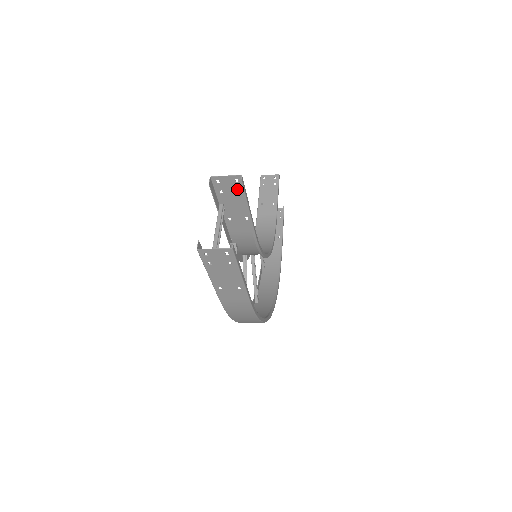
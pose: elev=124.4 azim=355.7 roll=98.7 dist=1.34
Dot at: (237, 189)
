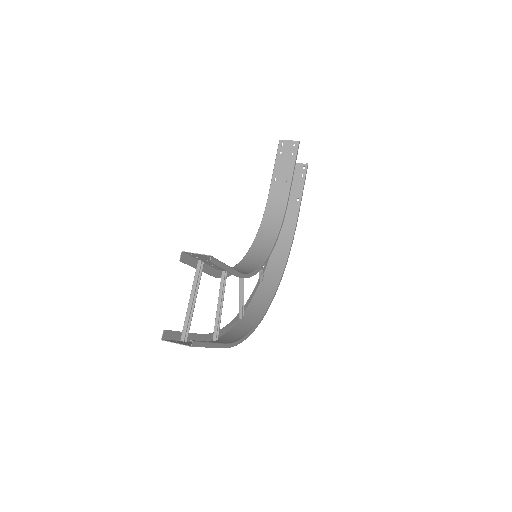
Dot at: occluded
